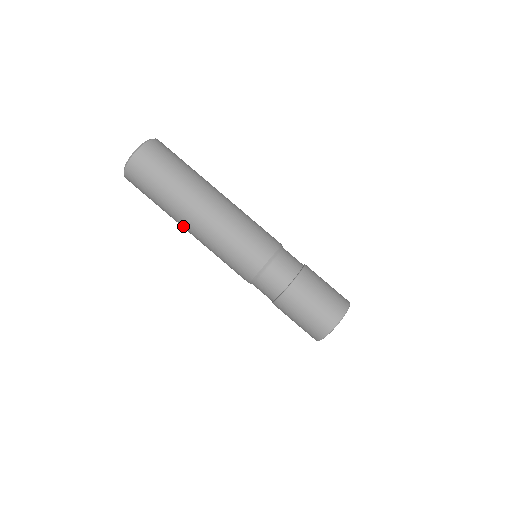
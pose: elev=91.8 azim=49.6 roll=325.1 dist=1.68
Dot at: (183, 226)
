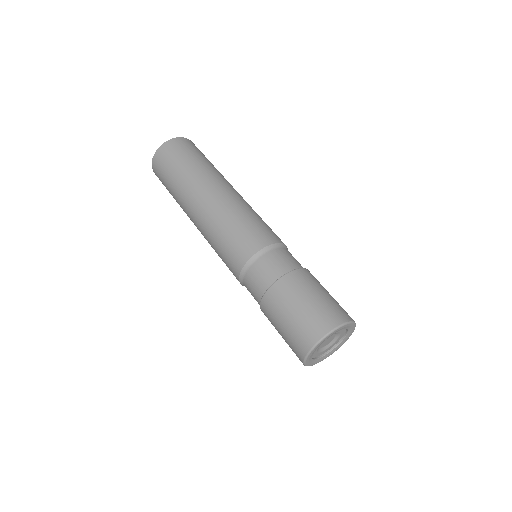
Dot at: occluded
